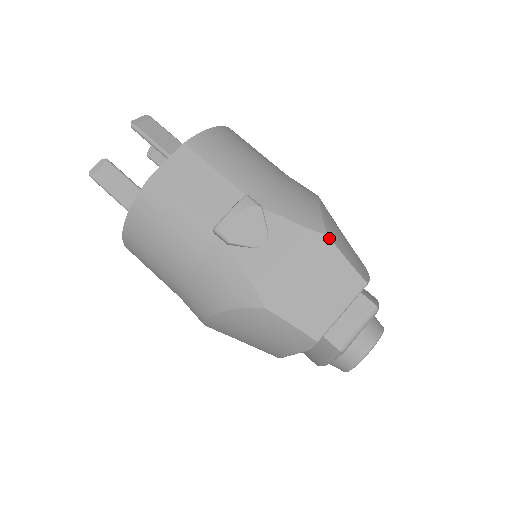
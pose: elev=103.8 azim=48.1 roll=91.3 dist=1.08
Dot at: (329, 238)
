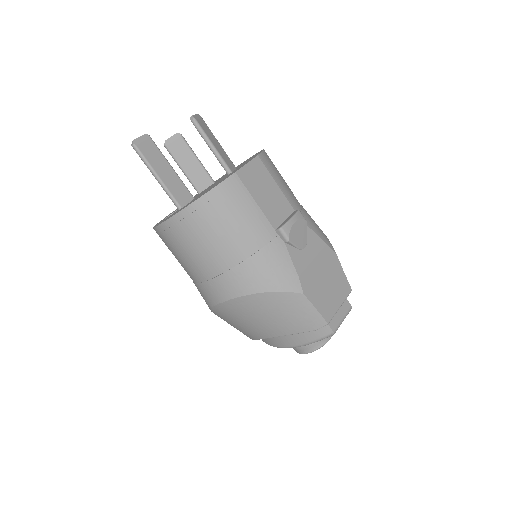
Dot at: occluded
